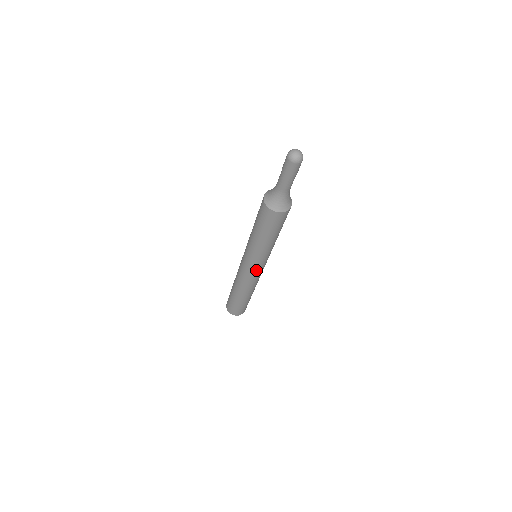
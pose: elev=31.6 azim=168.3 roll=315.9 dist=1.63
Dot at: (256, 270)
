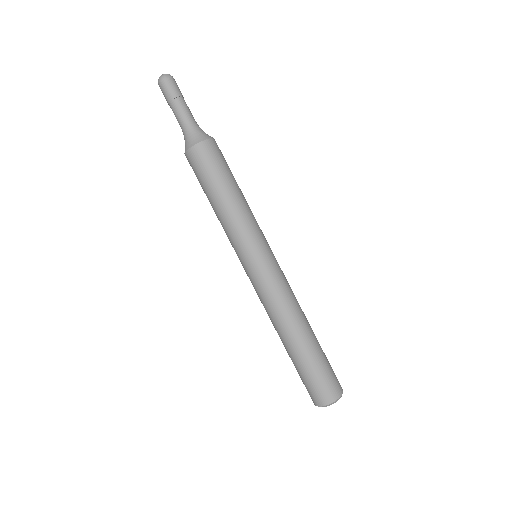
Dot at: (256, 269)
